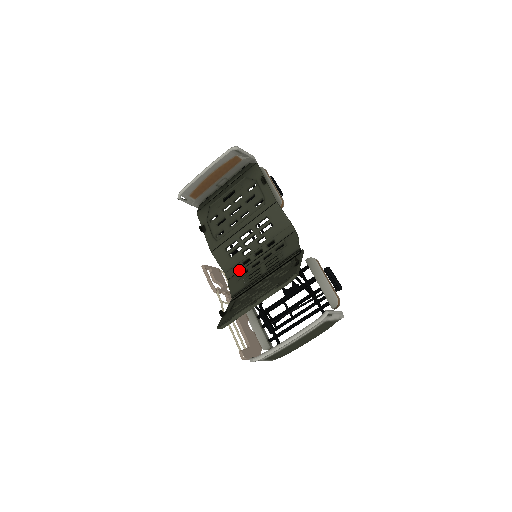
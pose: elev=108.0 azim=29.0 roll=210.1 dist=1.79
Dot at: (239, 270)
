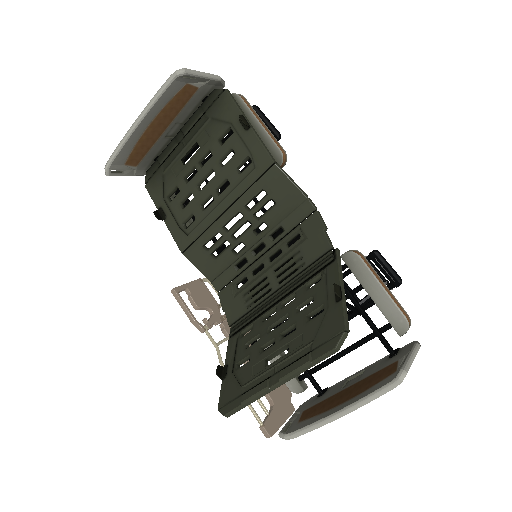
Dot at: (232, 277)
